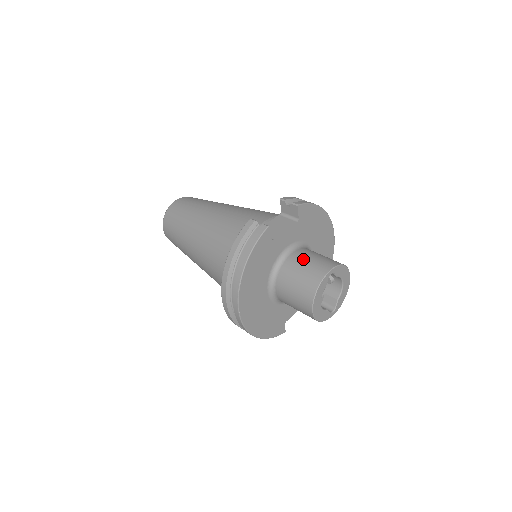
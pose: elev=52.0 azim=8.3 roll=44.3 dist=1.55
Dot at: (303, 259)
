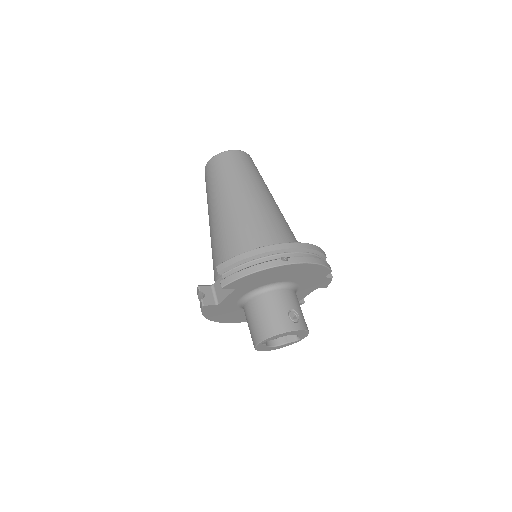
Dot at: (250, 316)
